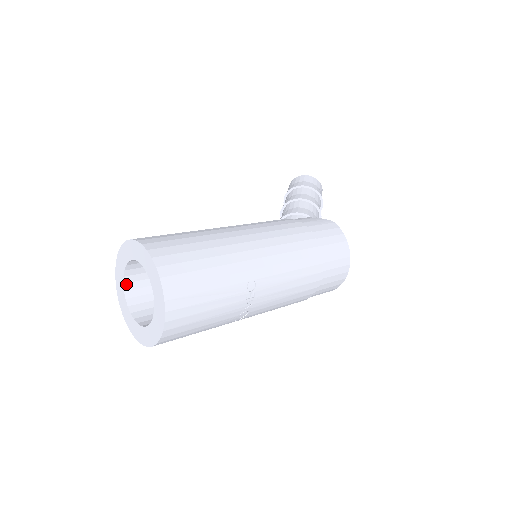
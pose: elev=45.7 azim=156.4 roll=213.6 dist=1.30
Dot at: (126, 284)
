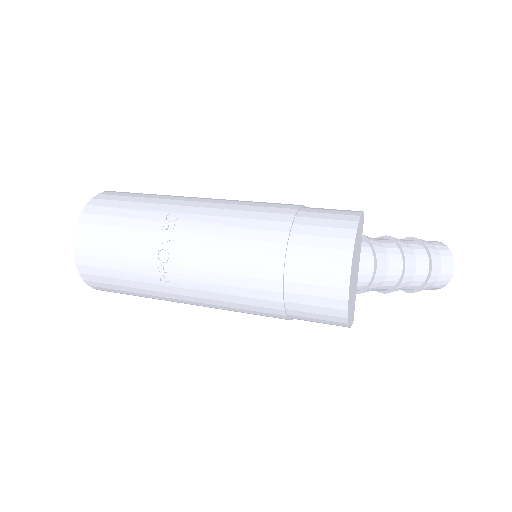
Dot at: occluded
